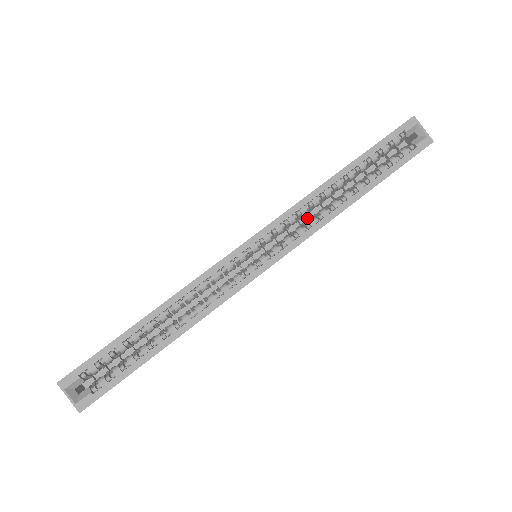
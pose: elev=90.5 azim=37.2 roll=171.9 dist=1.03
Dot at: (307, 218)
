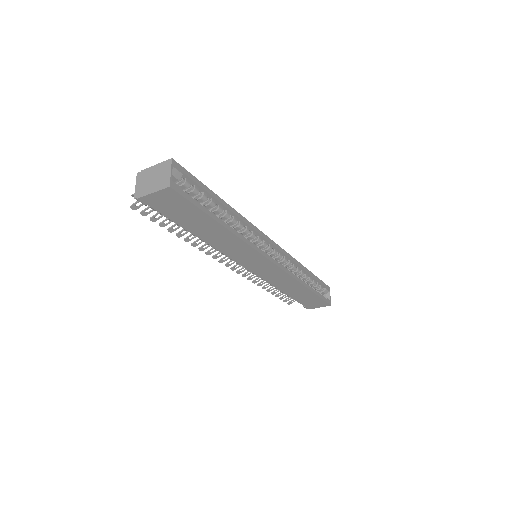
Dot at: occluded
